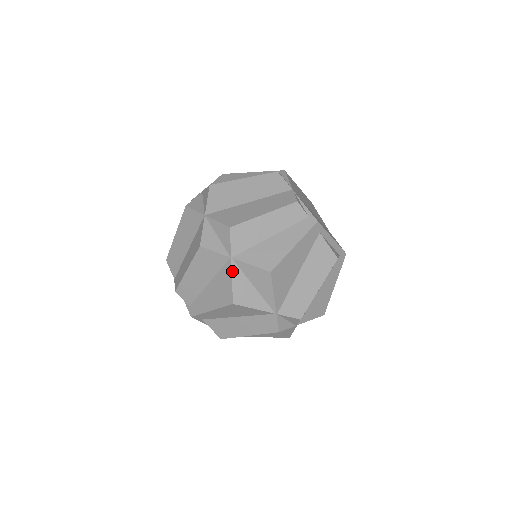
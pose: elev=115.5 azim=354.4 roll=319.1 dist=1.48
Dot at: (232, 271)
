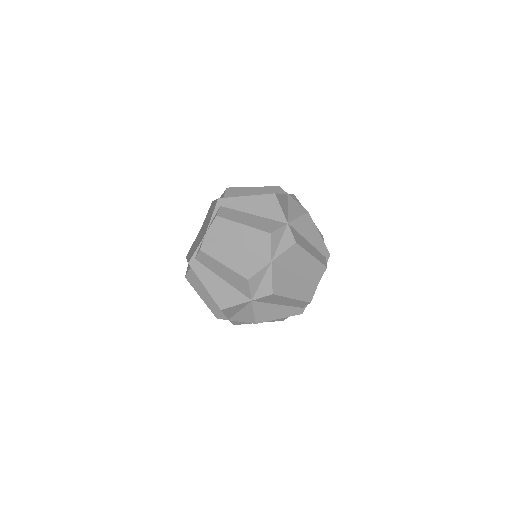
Dot at: (243, 303)
